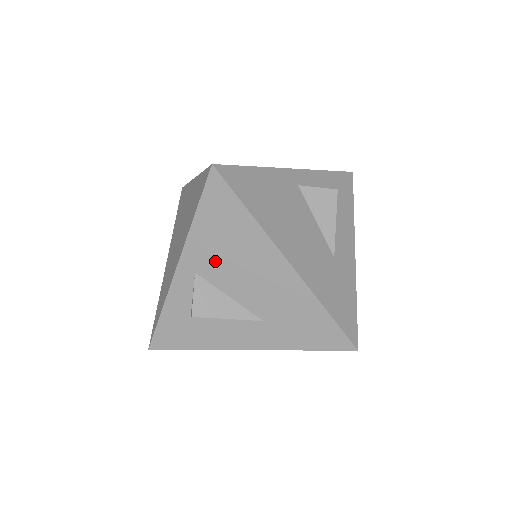
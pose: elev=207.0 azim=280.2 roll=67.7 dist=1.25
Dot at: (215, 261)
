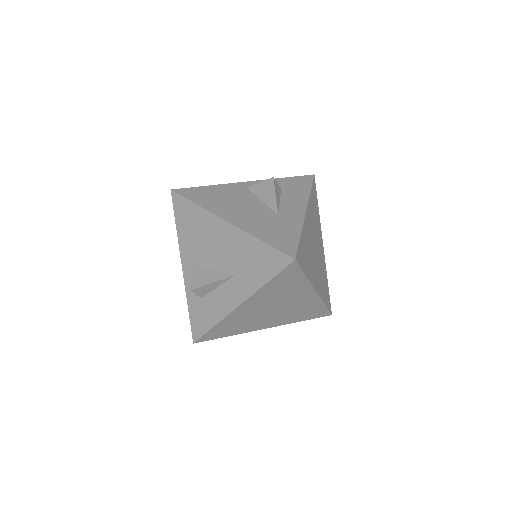
Dot at: (195, 248)
